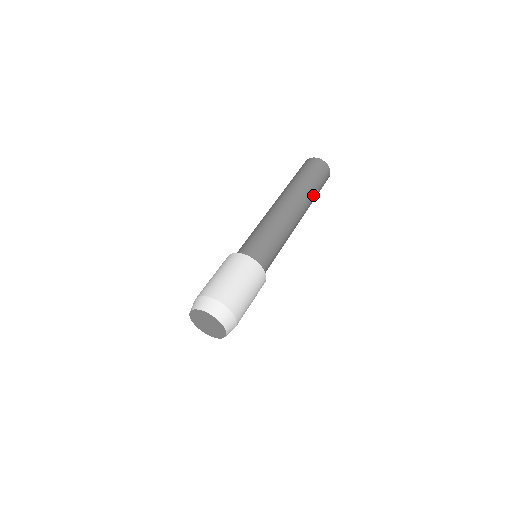
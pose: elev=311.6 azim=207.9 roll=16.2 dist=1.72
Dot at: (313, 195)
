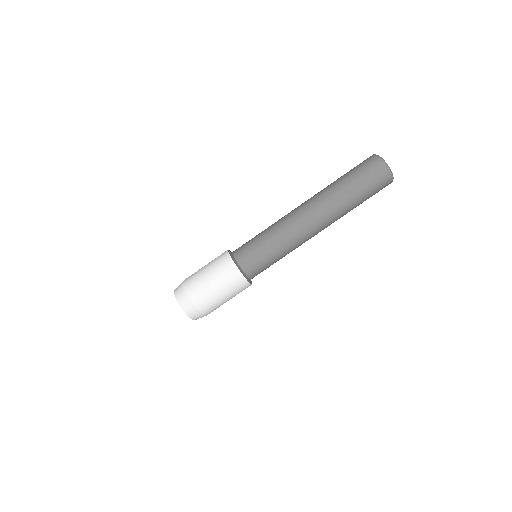
Dot at: occluded
